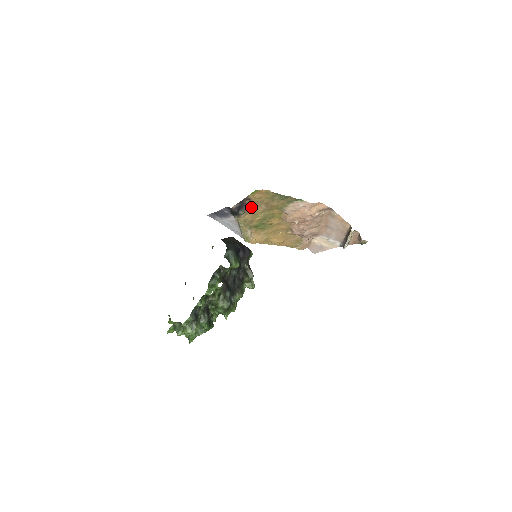
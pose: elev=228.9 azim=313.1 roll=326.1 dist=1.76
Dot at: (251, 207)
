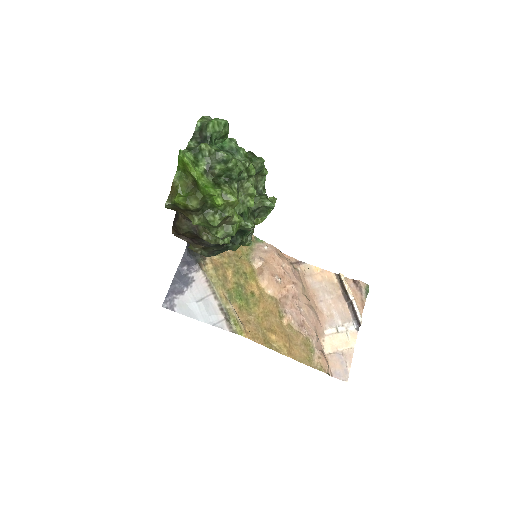
Dot at: occluded
